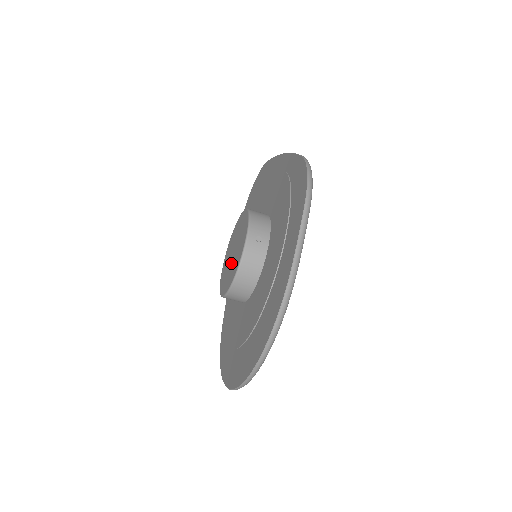
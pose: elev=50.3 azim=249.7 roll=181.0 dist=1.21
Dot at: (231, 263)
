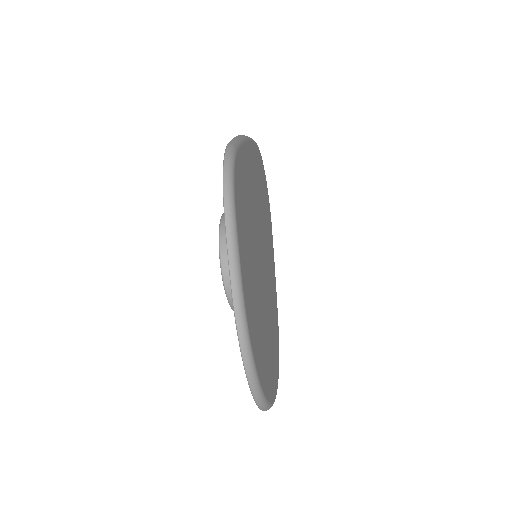
Dot at: occluded
